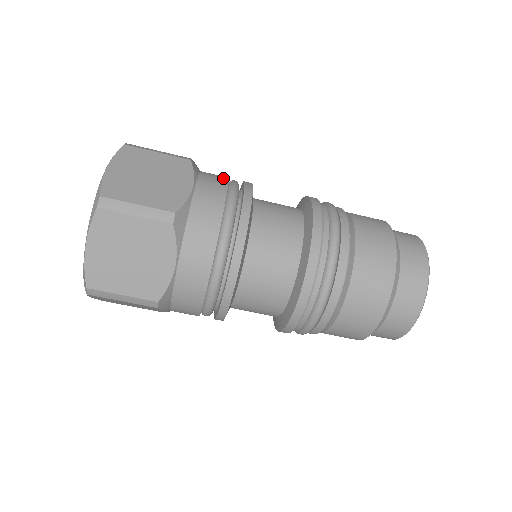
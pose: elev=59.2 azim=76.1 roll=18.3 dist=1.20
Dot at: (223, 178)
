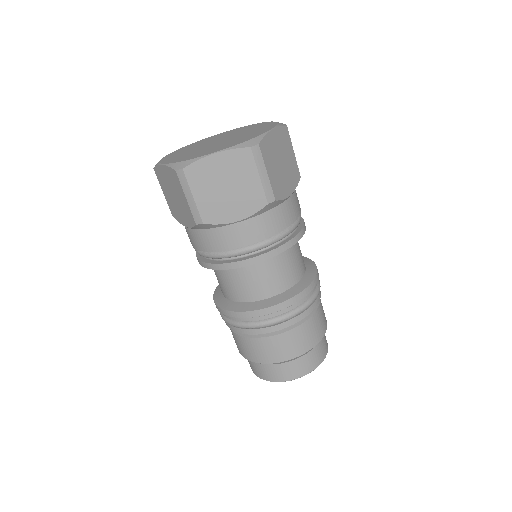
Dot at: occluded
